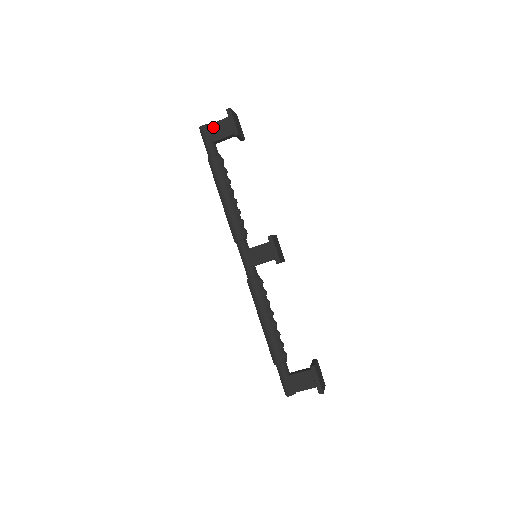
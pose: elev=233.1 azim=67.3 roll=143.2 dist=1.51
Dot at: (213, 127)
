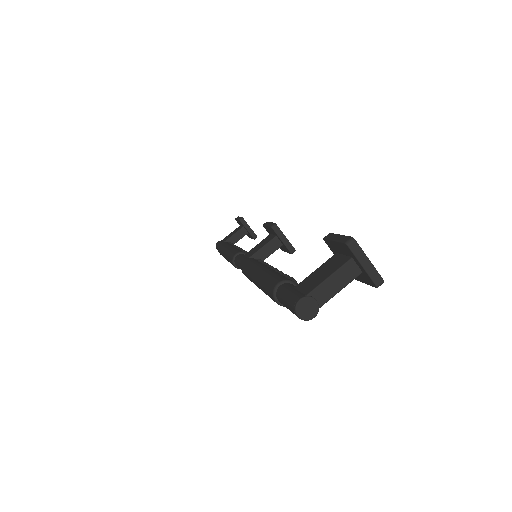
Dot at: (226, 237)
